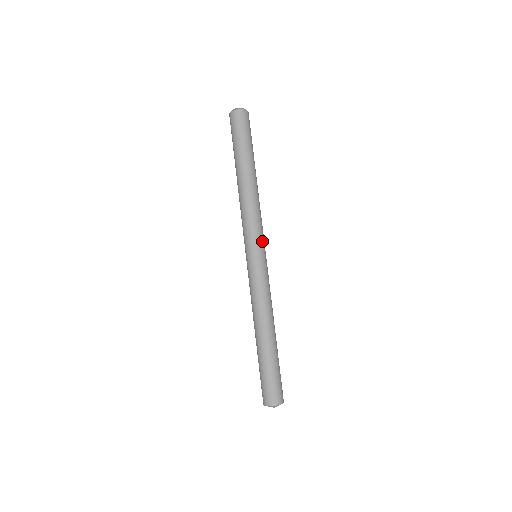
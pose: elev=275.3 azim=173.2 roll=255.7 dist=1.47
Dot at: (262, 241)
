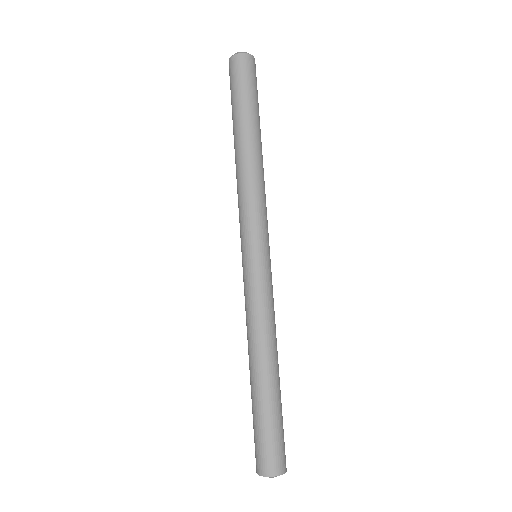
Dot at: (263, 235)
